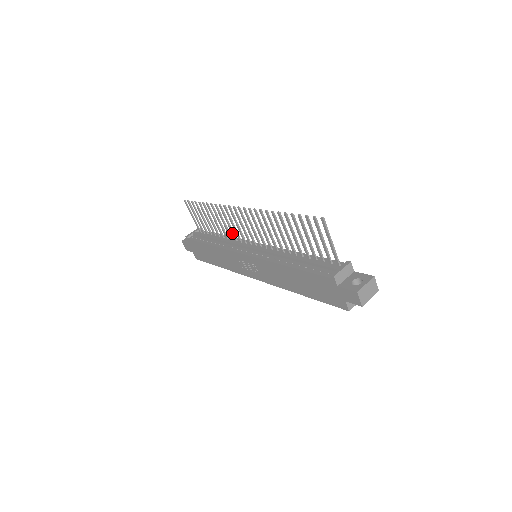
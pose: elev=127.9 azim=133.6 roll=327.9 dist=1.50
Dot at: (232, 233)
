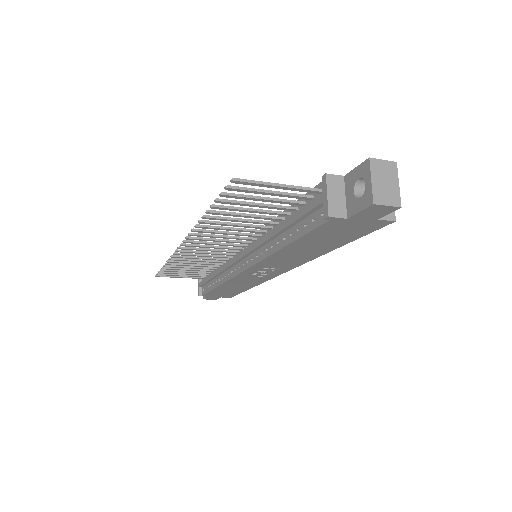
Dot at: occluded
